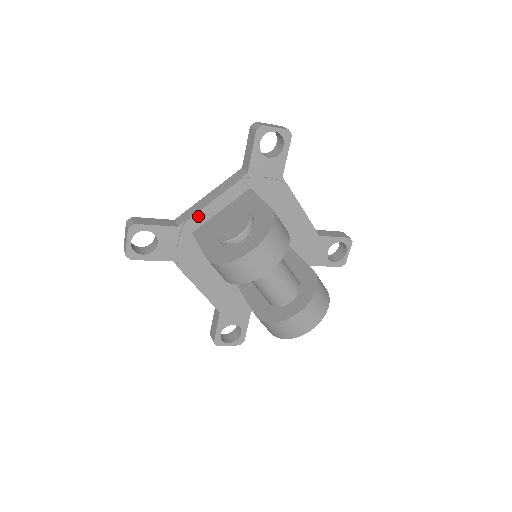
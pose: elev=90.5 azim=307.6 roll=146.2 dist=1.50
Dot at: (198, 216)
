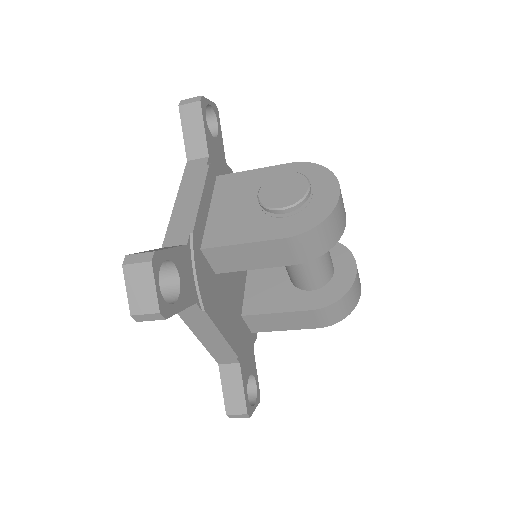
Dot at: (198, 222)
